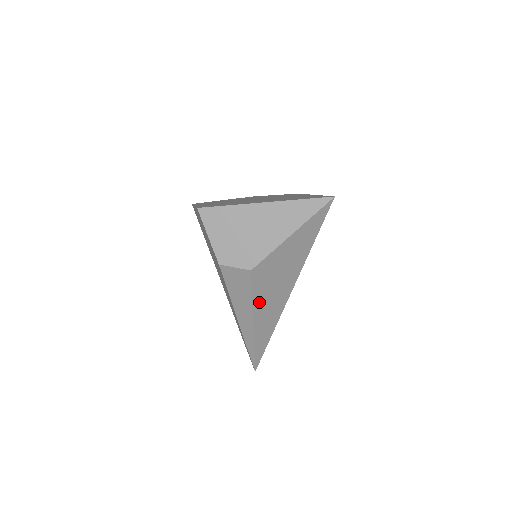
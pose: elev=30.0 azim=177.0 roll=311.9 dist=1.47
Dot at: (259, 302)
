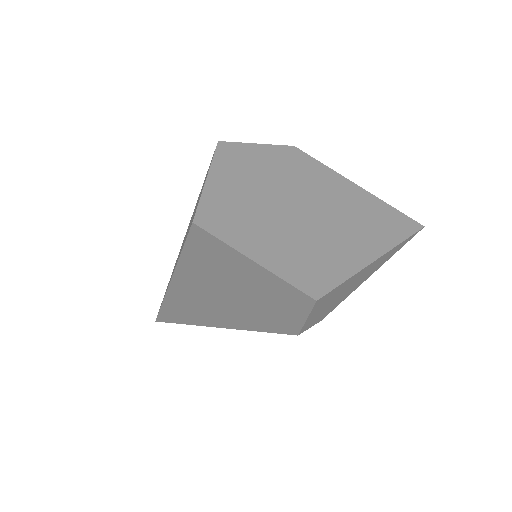
Dot at: occluded
